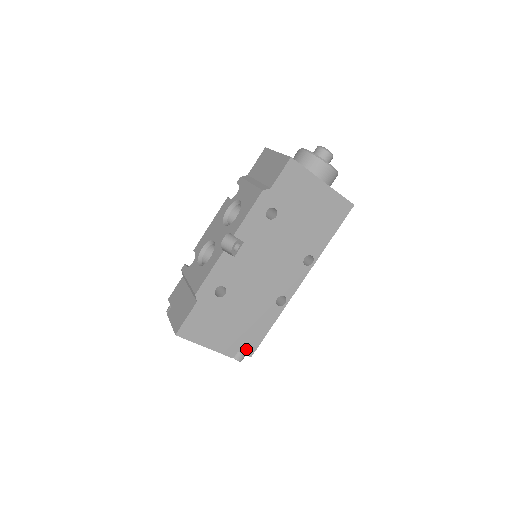
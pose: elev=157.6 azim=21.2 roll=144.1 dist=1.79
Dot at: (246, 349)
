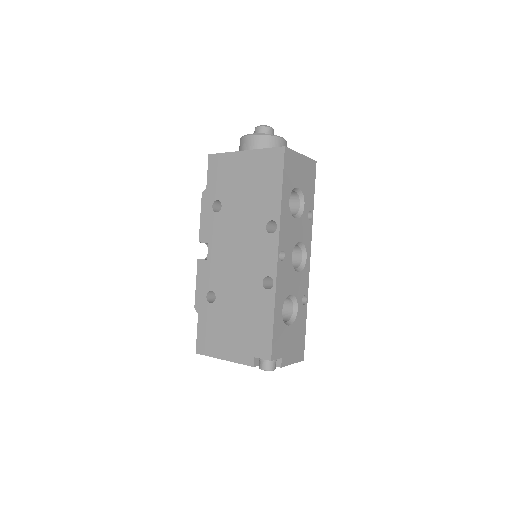
Dot at: (261, 352)
